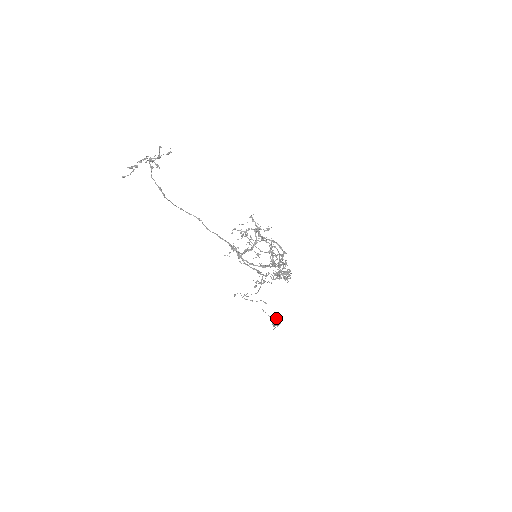
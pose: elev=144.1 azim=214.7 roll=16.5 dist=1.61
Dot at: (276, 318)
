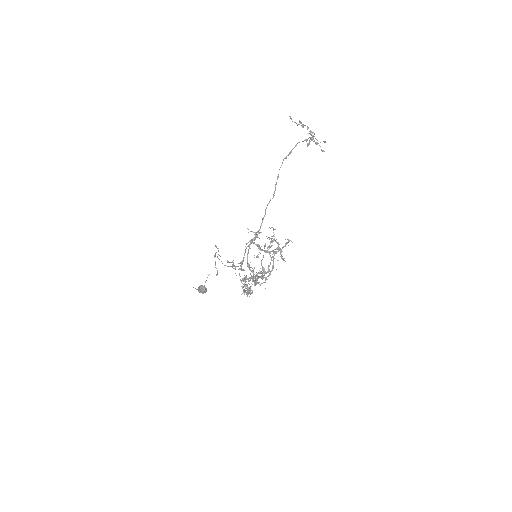
Dot at: (206, 288)
